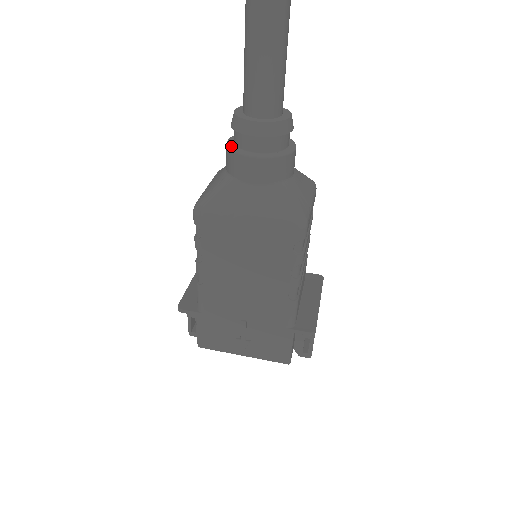
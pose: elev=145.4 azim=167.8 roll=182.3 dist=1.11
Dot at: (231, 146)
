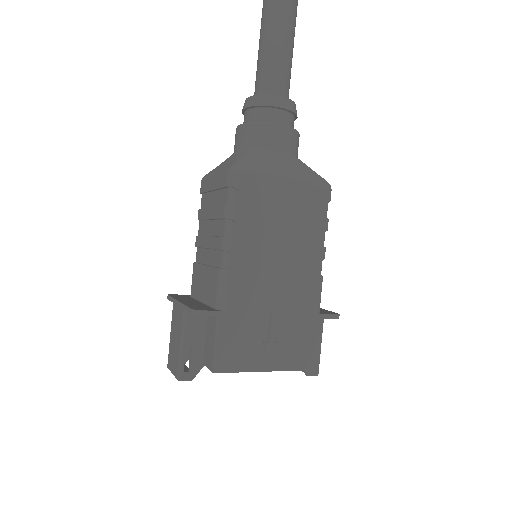
Dot at: (253, 122)
